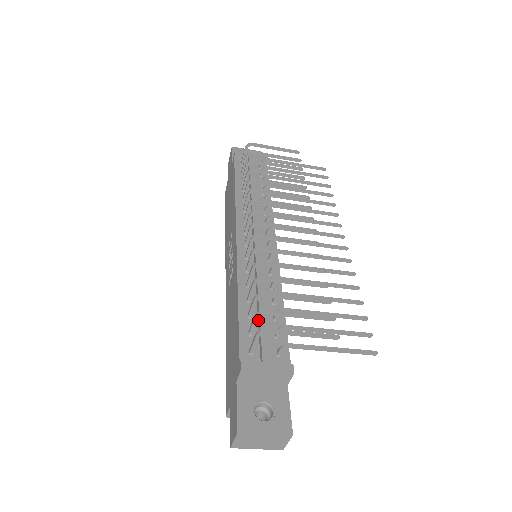
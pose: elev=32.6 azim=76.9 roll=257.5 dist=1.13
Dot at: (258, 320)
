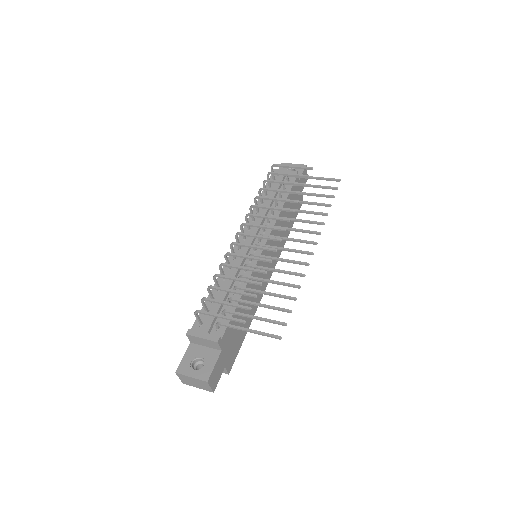
Dot at: (216, 304)
